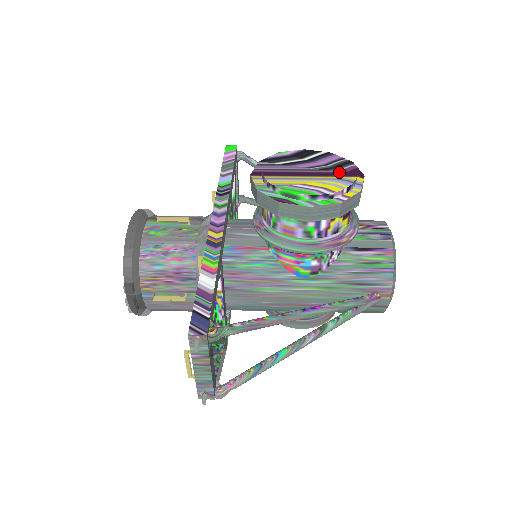
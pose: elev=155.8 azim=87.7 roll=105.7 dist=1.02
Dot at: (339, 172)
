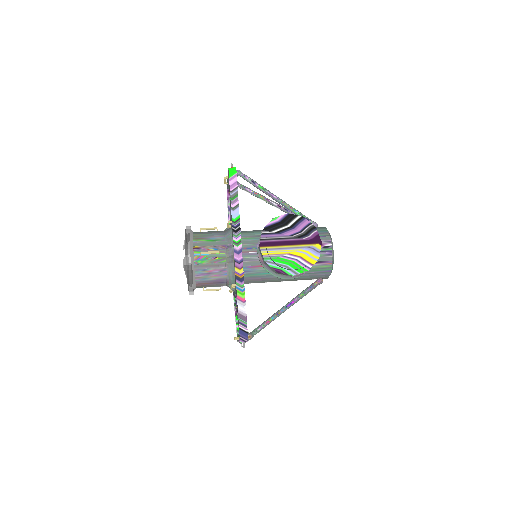
Dot at: (308, 240)
